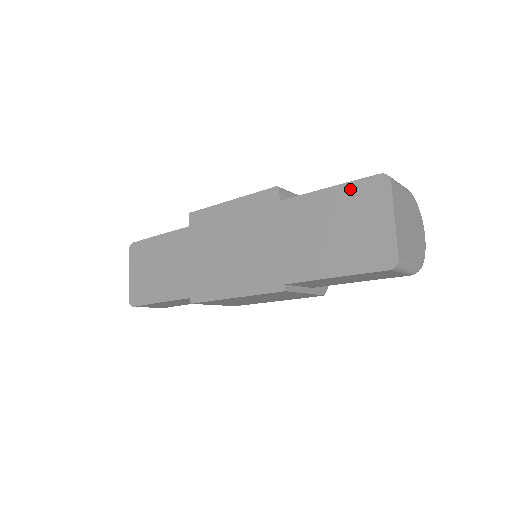
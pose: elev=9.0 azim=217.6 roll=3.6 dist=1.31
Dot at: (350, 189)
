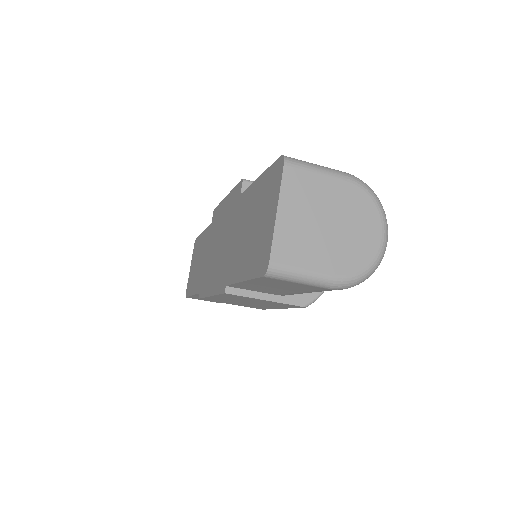
Dot at: (266, 177)
